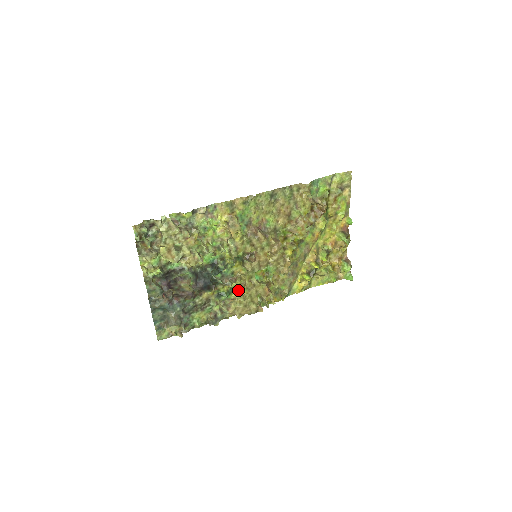
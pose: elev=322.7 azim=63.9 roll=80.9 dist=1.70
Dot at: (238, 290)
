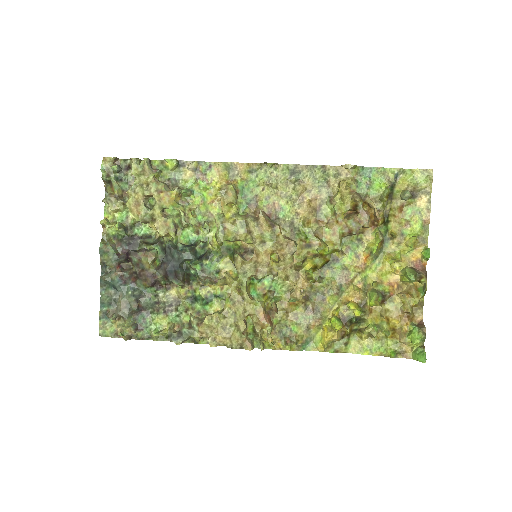
Dot at: (223, 303)
